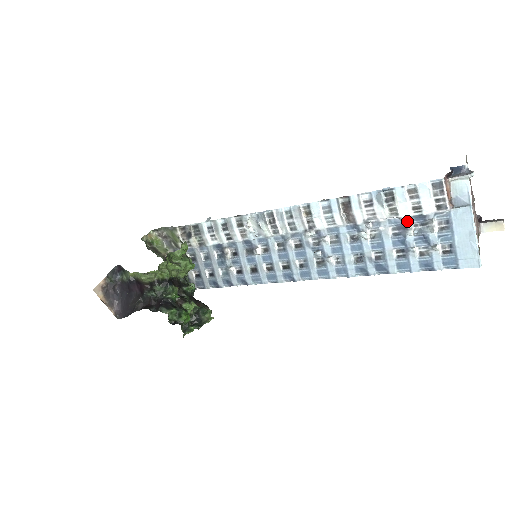
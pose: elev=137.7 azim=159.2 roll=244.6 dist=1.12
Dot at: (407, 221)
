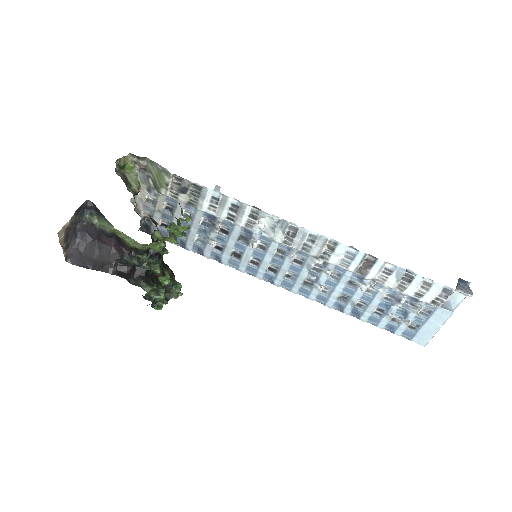
Dot at: (404, 297)
